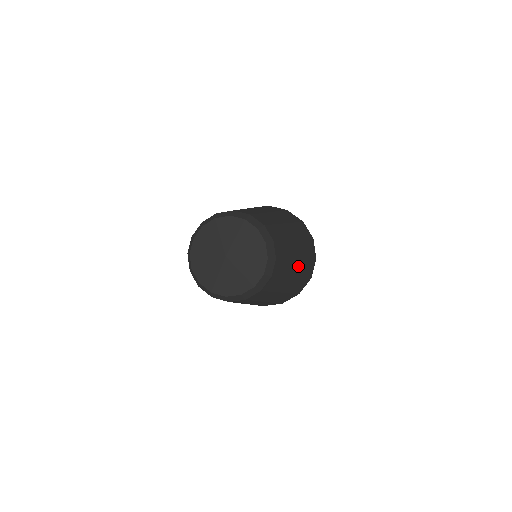
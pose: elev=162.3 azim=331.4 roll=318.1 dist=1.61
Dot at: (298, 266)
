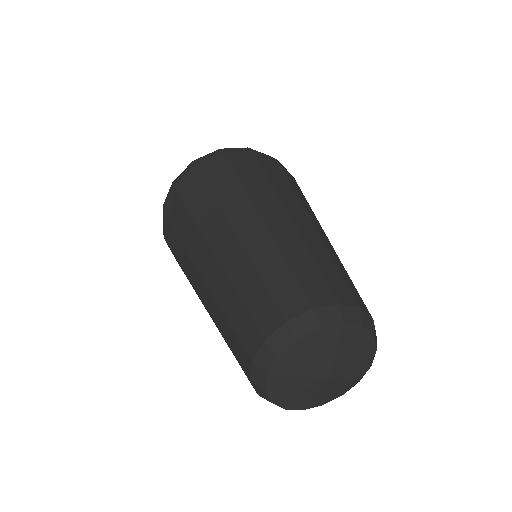
Dot at: (315, 223)
